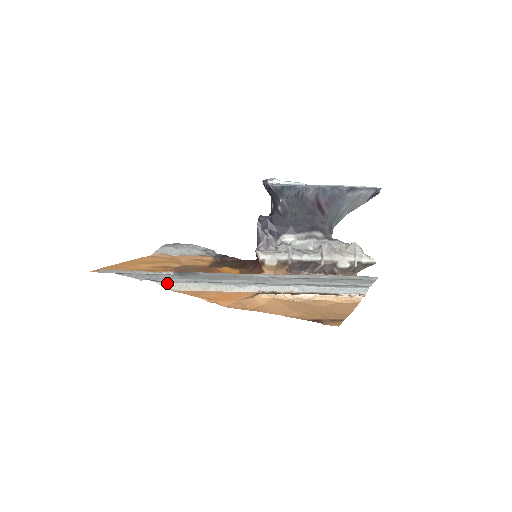
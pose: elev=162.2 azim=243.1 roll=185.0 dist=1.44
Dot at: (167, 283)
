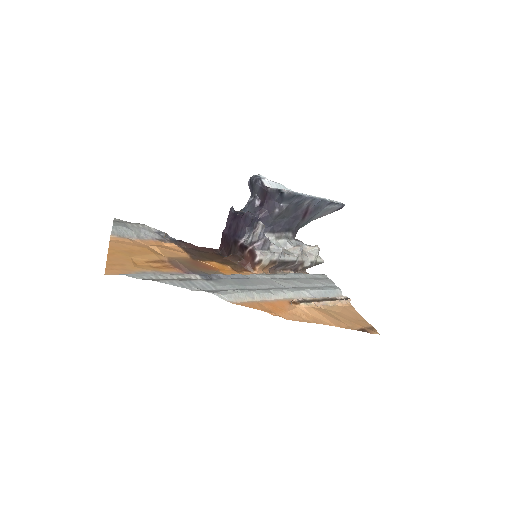
Dot at: (223, 294)
